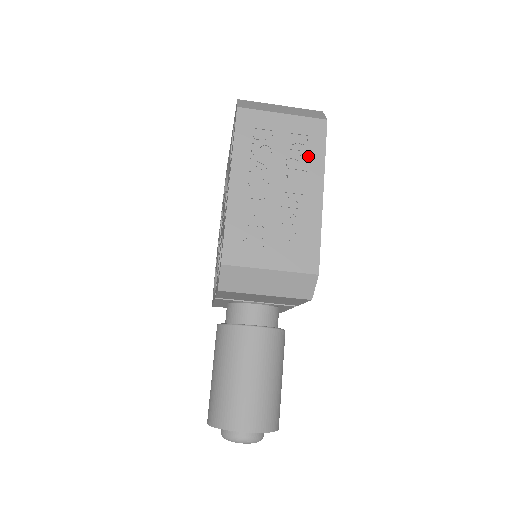
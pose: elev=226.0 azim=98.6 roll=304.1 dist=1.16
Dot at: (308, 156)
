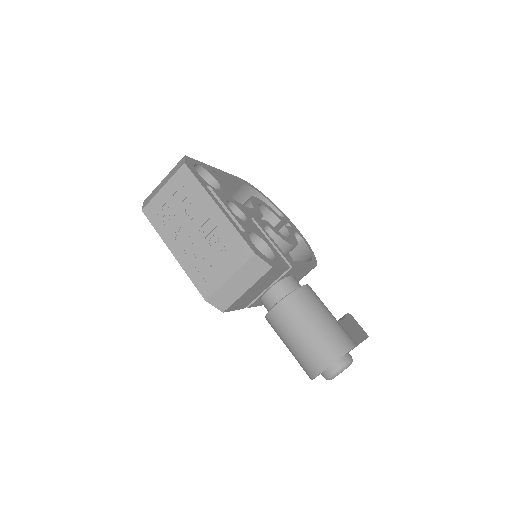
Dot at: (193, 195)
